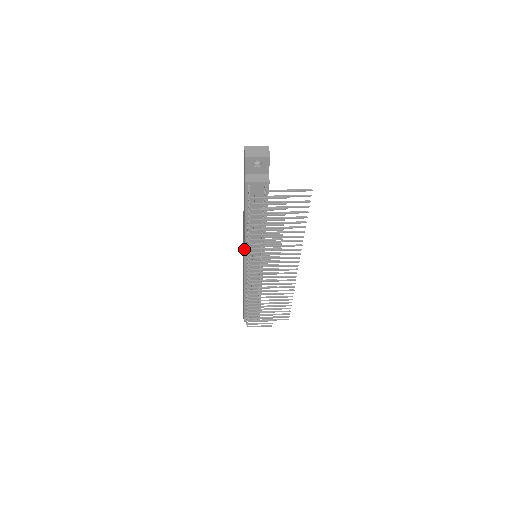
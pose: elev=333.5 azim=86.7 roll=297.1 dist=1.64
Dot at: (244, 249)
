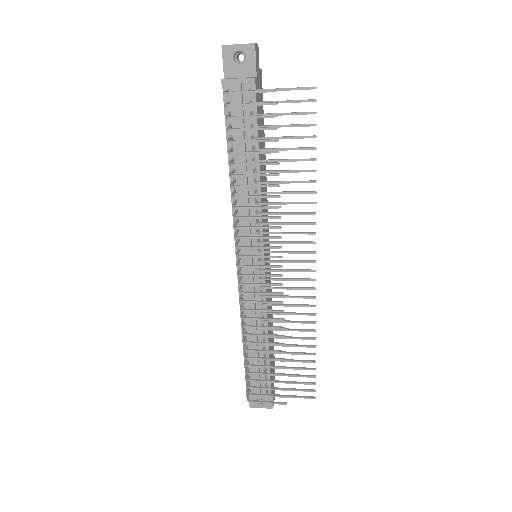
Dot at: (233, 227)
